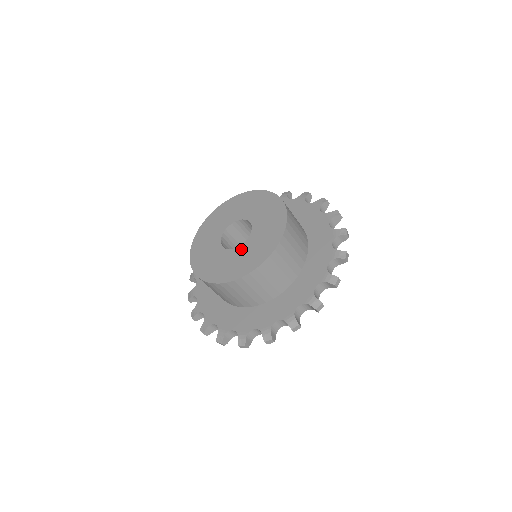
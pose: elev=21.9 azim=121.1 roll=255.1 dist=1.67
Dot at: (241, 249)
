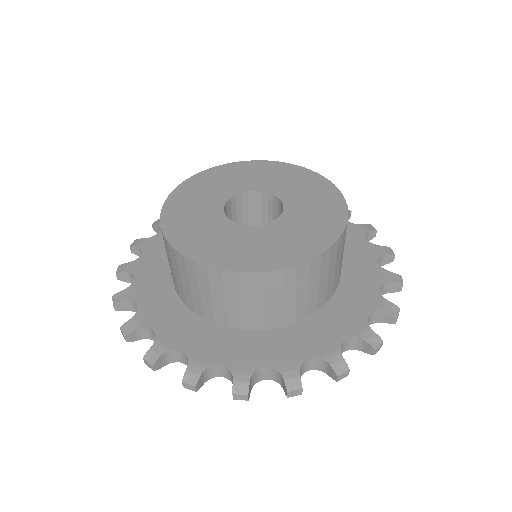
Dot at: (270, 228)
